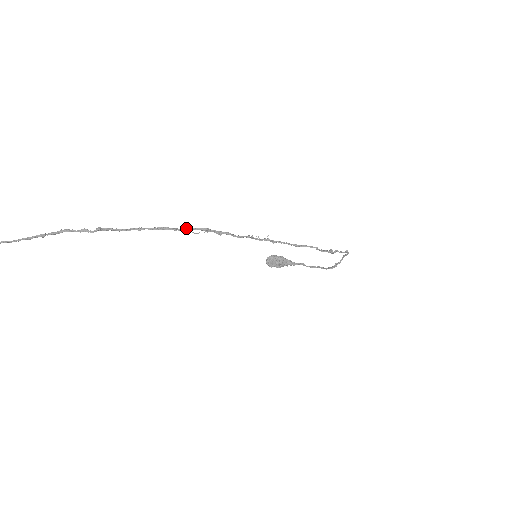
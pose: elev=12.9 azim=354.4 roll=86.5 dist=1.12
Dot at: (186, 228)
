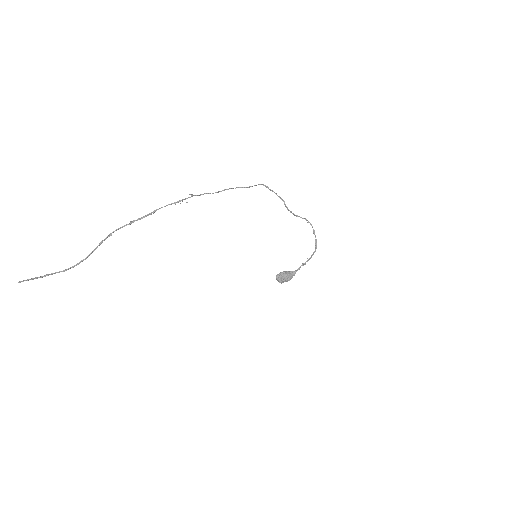
Dot at: (179, 201)
